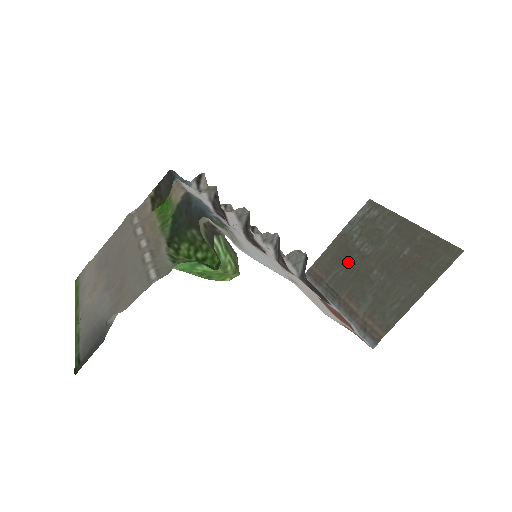
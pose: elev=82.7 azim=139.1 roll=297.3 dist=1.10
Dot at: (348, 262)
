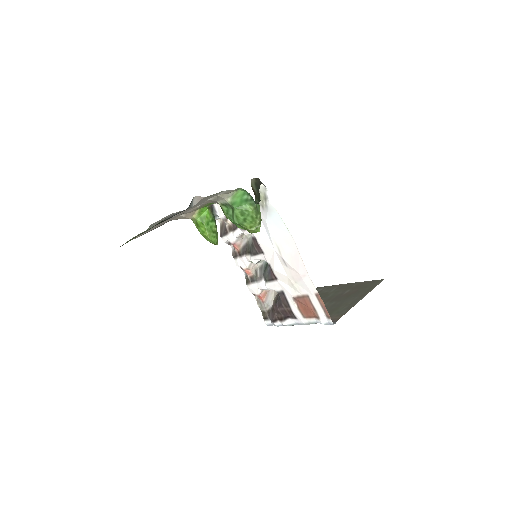
Dot at: occluded
